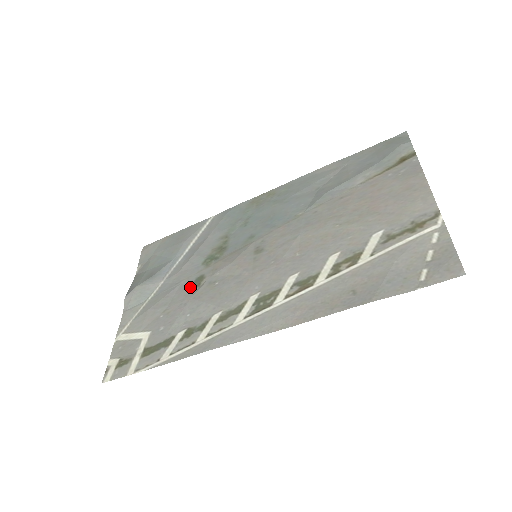
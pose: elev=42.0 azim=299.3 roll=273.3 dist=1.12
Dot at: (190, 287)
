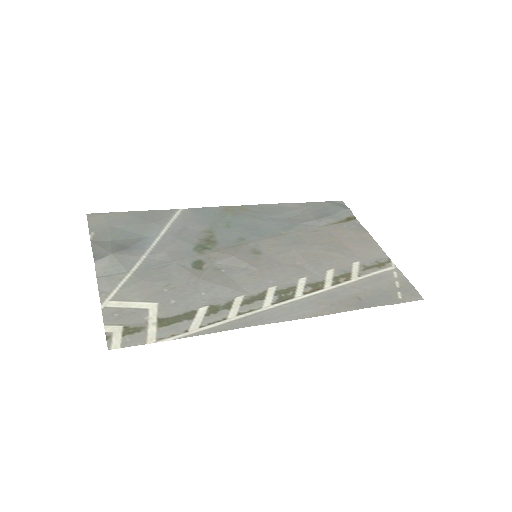
Dot at: (191, 268)
